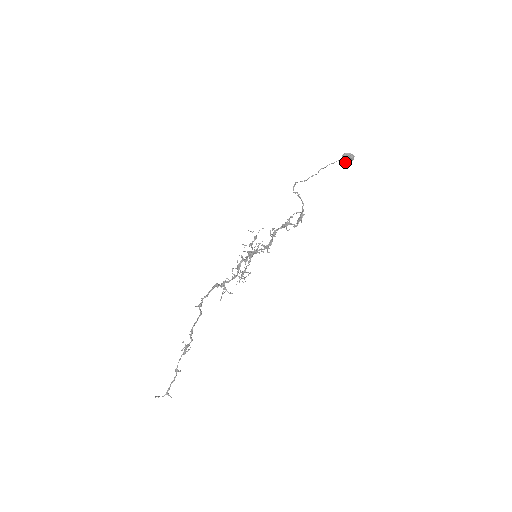
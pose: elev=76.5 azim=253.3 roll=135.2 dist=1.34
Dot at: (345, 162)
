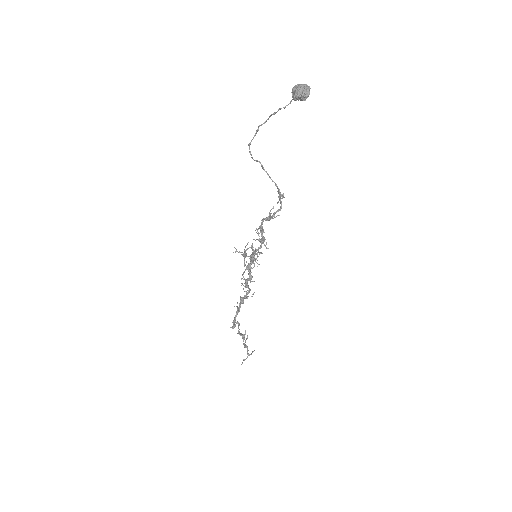
Dot at: occluded
